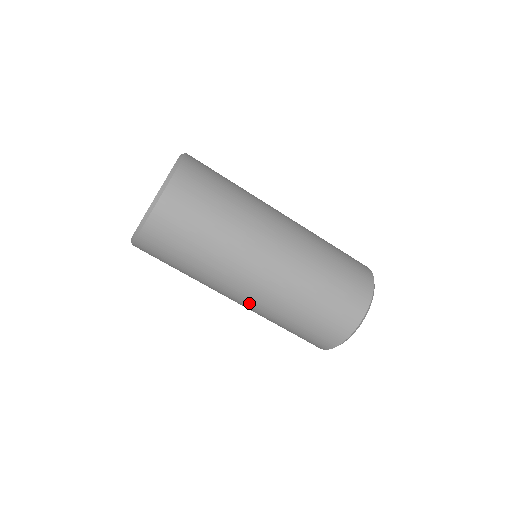
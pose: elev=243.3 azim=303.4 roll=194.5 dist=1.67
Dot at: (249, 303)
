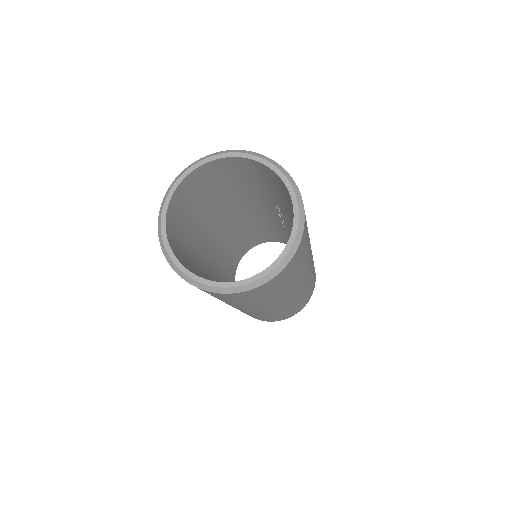
Dot at: (263, 312)
